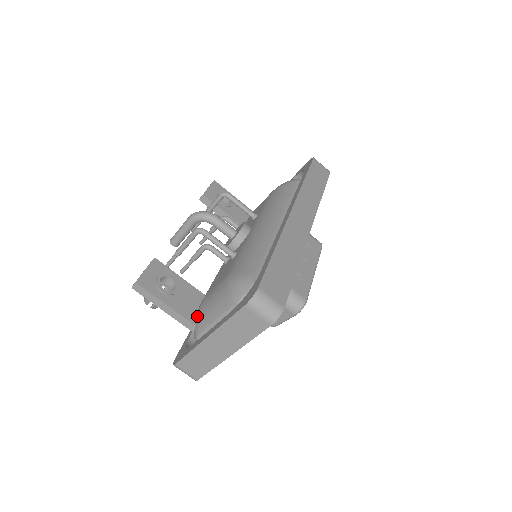
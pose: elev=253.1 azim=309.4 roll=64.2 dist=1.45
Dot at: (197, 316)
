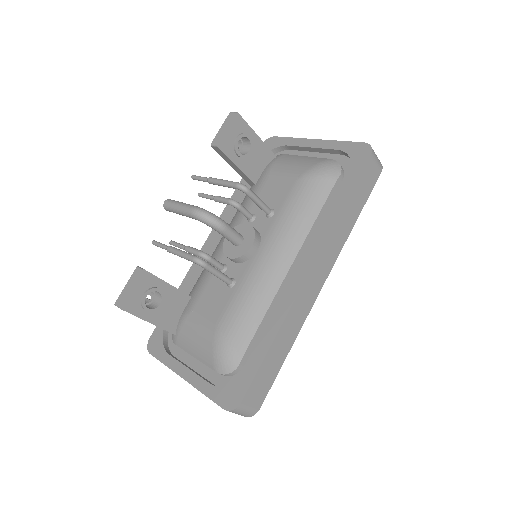
Dot at: (178, 328)
